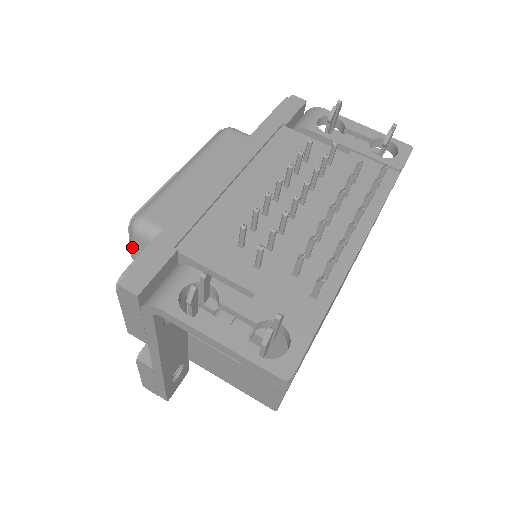
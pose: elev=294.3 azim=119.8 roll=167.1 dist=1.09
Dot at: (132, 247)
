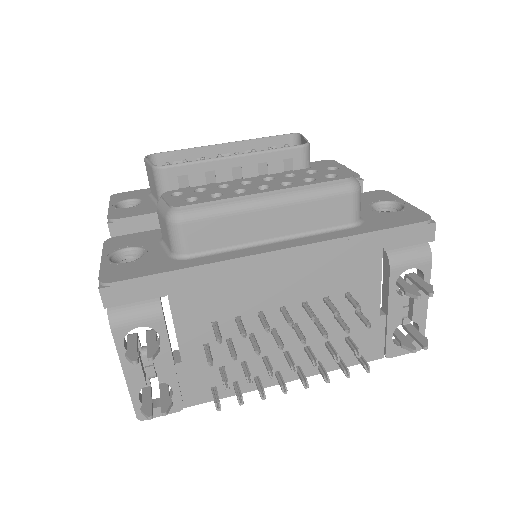
Dot at: (160, 210)
